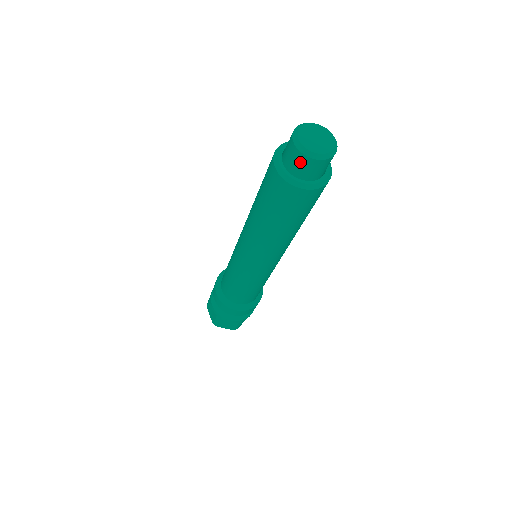
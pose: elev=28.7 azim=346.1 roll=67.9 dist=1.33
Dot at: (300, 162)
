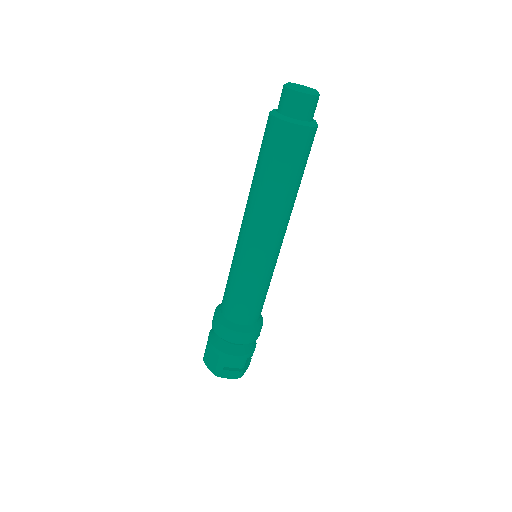
Dot at: (282, 95)
